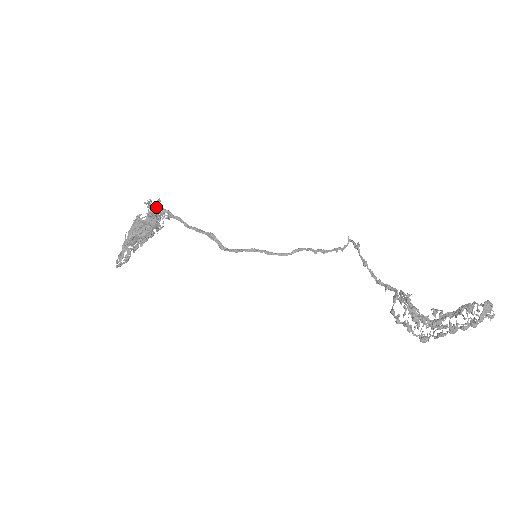
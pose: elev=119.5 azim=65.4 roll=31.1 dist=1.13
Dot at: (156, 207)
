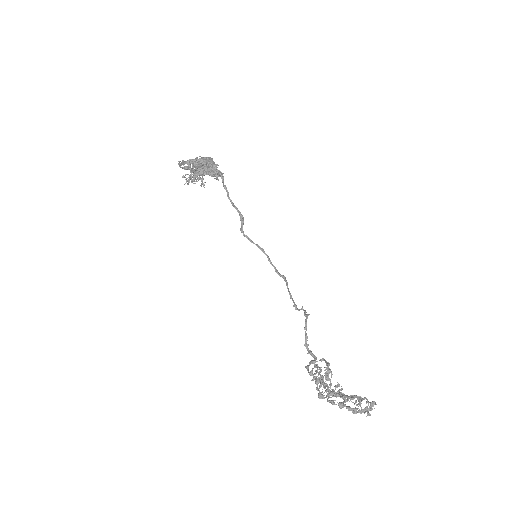
Dot at: occluded
